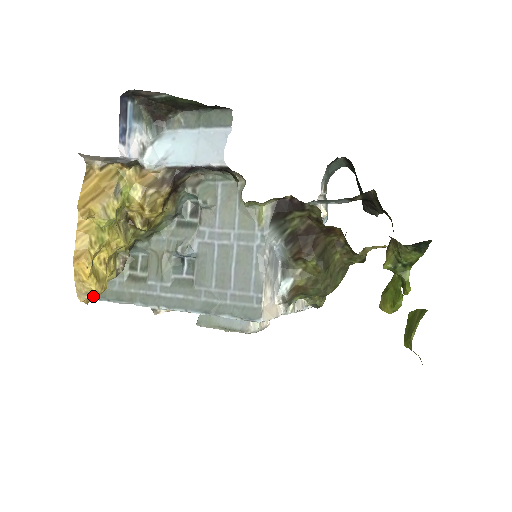
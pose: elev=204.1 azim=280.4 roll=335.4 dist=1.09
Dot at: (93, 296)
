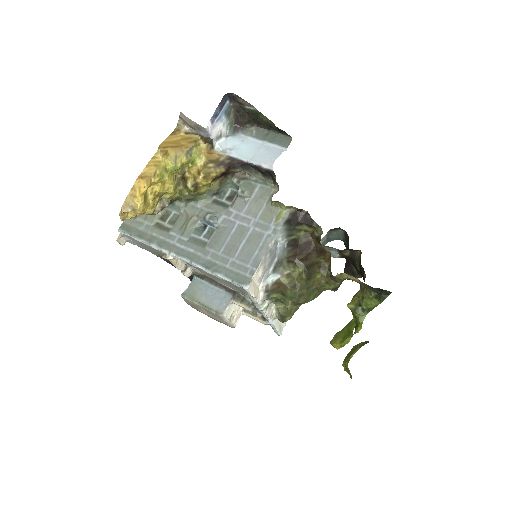
Dot at: (129, 217)
